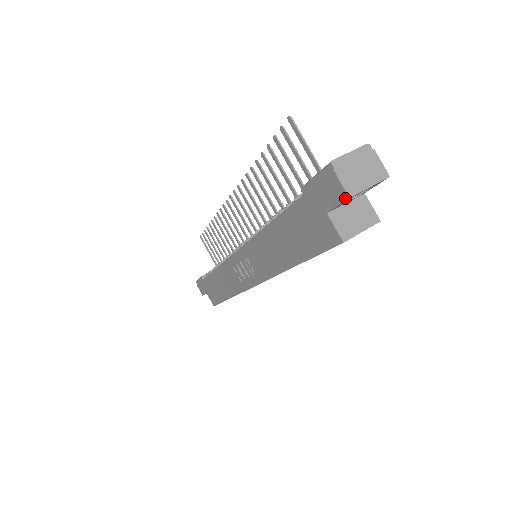
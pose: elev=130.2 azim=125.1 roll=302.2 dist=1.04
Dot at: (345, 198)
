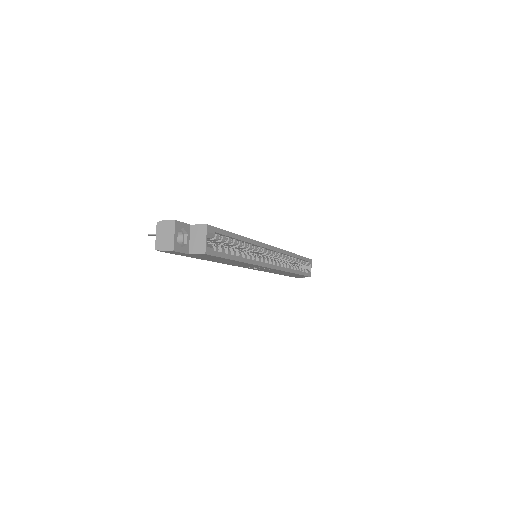
Dot at: occluded
